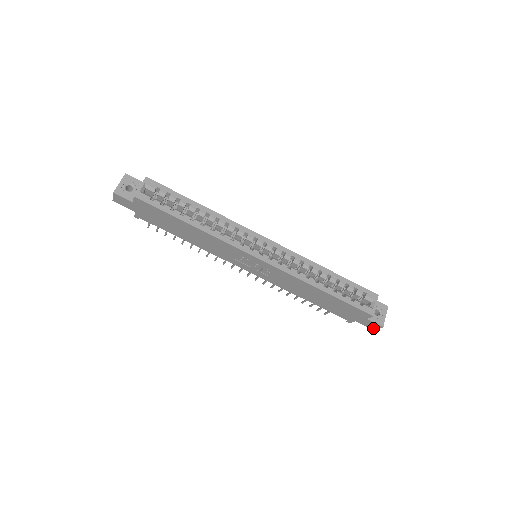
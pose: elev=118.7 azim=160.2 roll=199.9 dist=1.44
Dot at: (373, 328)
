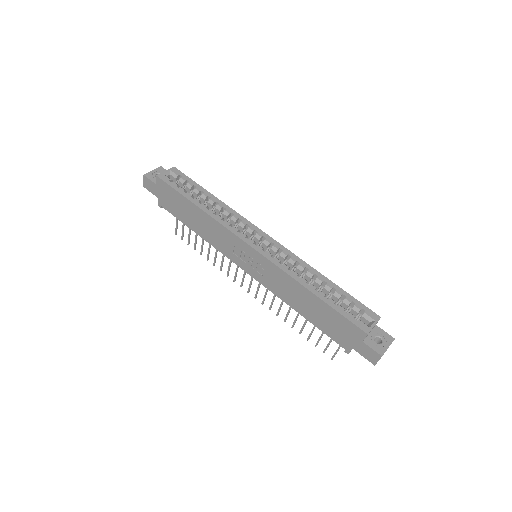
Dot at: (372, 361)
